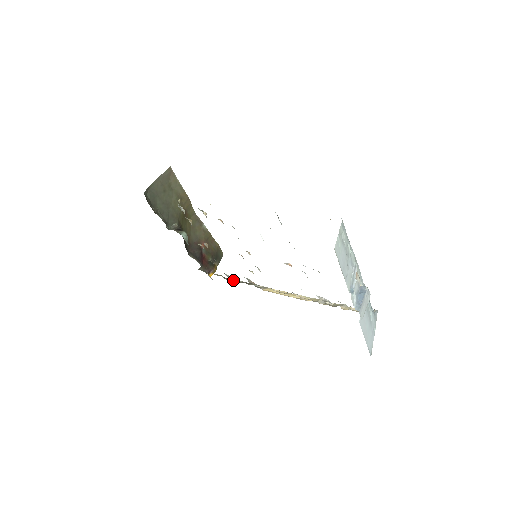
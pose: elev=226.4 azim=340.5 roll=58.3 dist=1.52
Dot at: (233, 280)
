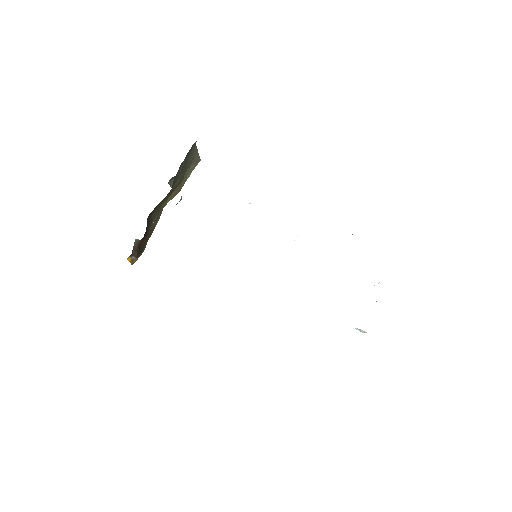
Dot at: occluded
